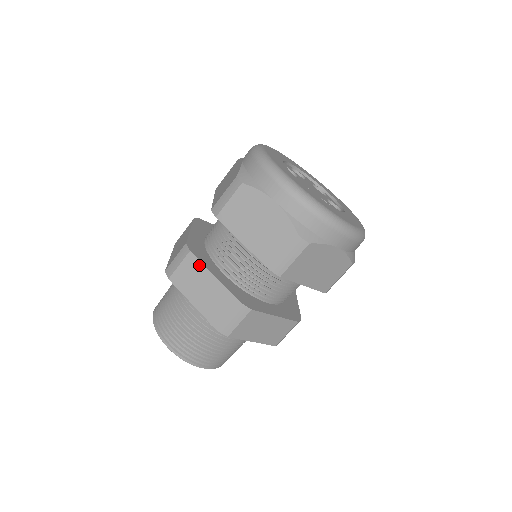
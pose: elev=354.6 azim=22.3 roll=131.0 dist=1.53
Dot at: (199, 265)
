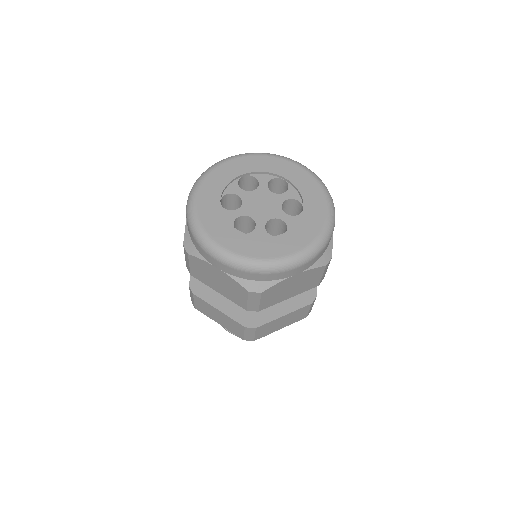
Dot at: (269, 324)
